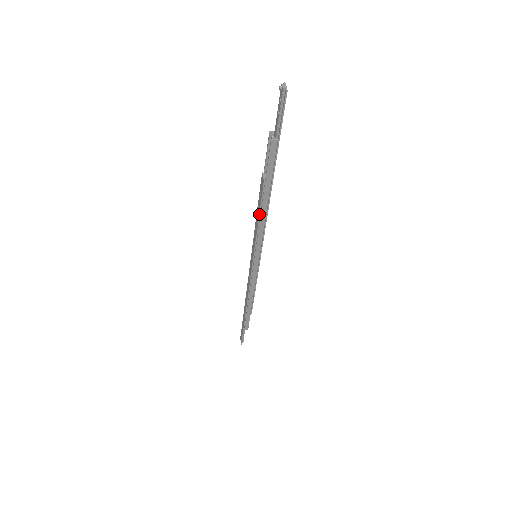
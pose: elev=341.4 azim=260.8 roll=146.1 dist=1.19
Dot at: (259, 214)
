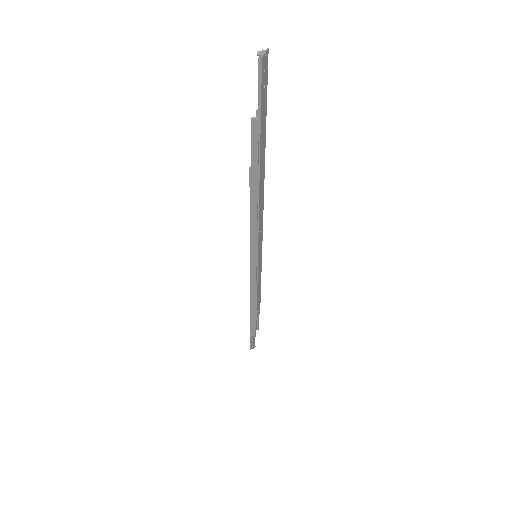
Dot at: (250, 206)
